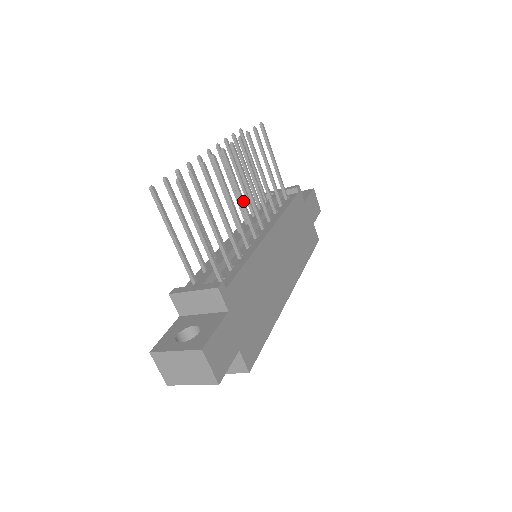
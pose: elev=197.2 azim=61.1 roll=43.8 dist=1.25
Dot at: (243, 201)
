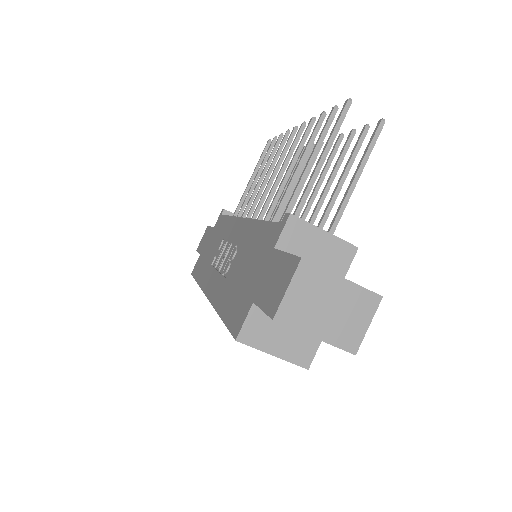
Dot at: occluded
